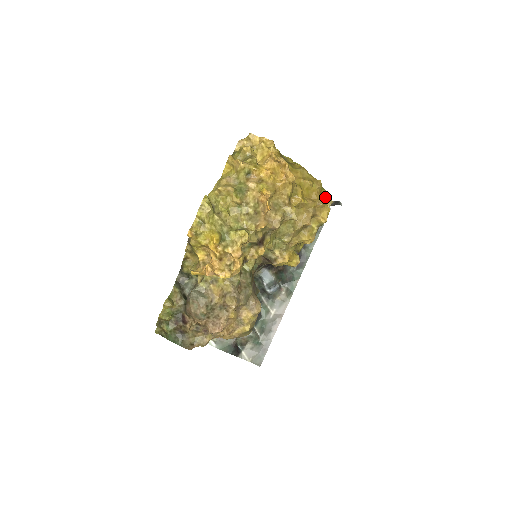
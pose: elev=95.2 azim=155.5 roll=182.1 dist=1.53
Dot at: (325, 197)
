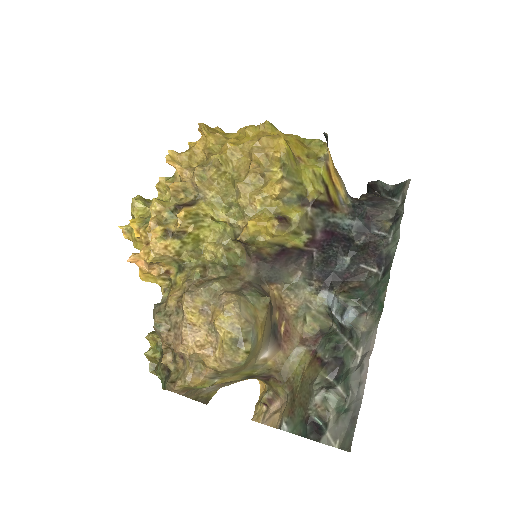
Dot at: (317, 145)
